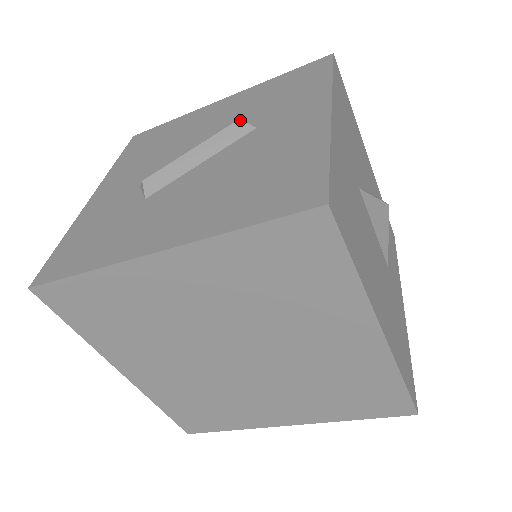
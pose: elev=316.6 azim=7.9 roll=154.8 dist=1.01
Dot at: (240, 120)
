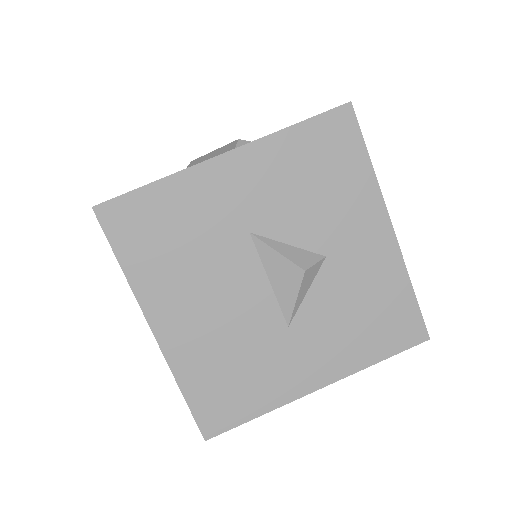
Dot at: (237, 140)
